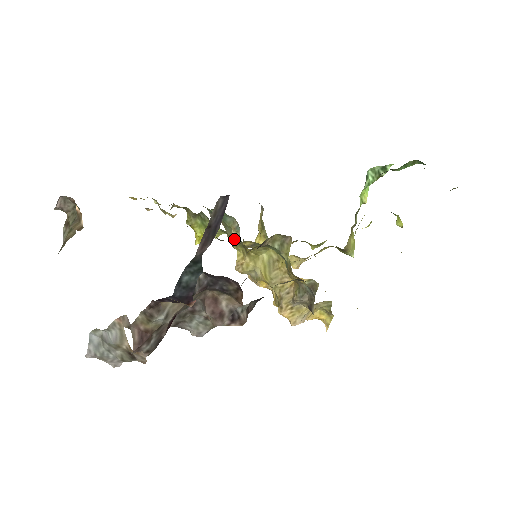
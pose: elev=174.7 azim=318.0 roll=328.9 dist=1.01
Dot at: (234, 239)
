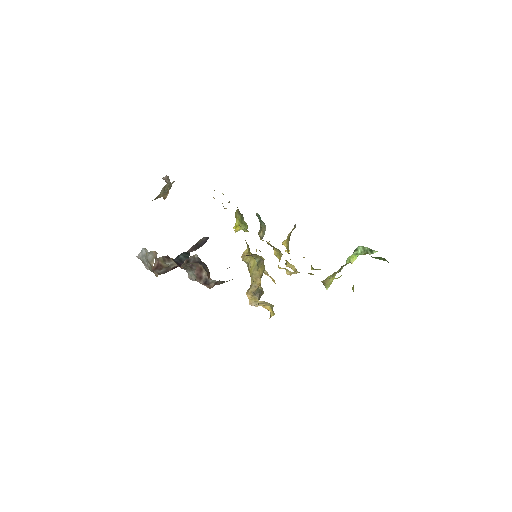
Dot at: occluded
